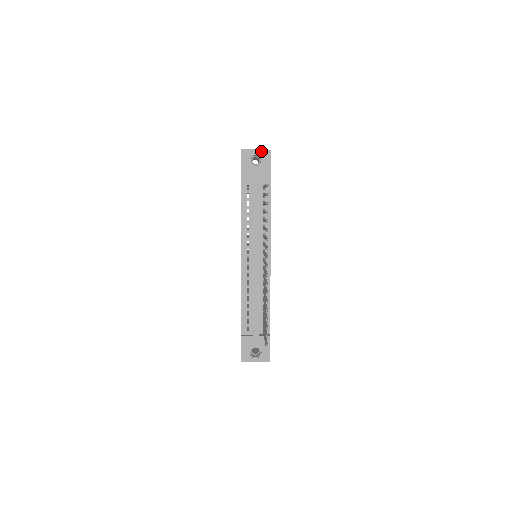
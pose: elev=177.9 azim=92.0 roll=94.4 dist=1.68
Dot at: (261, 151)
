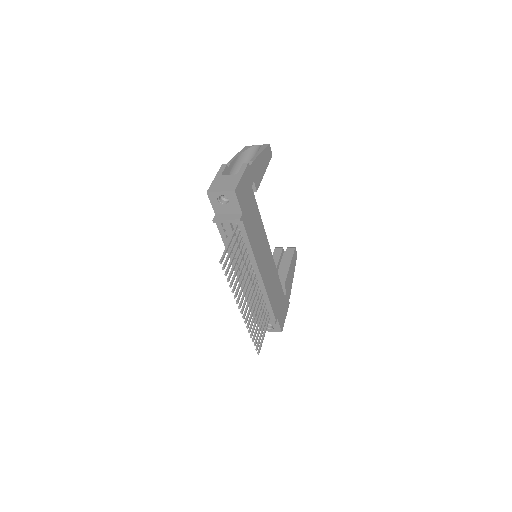
Dot at: (226, 193)
